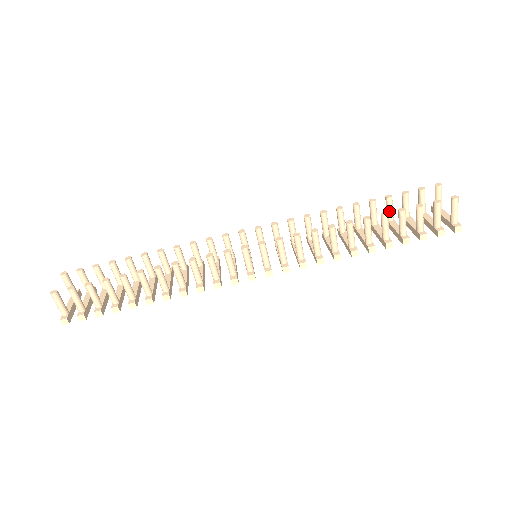
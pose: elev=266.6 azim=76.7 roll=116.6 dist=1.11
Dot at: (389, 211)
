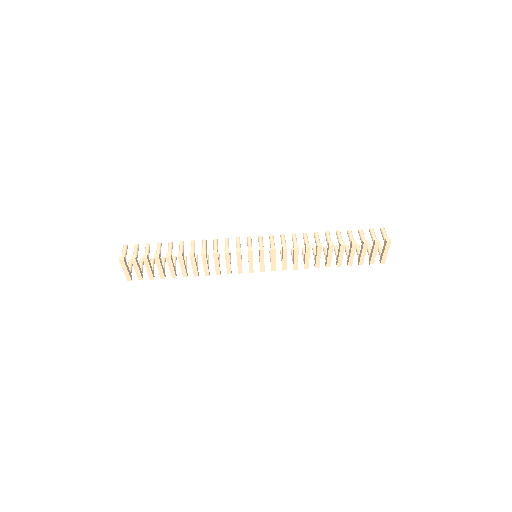
Dot at: (347, 252)
